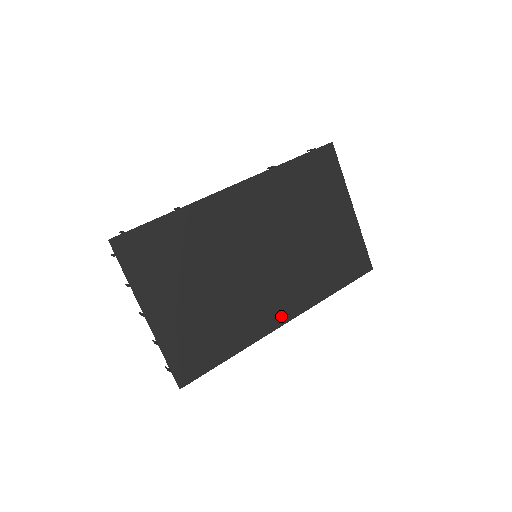
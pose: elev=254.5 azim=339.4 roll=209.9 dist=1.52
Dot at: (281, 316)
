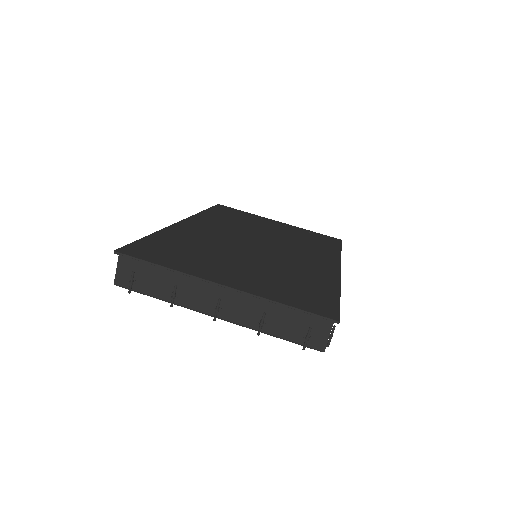
Dot at: (330, 266)
